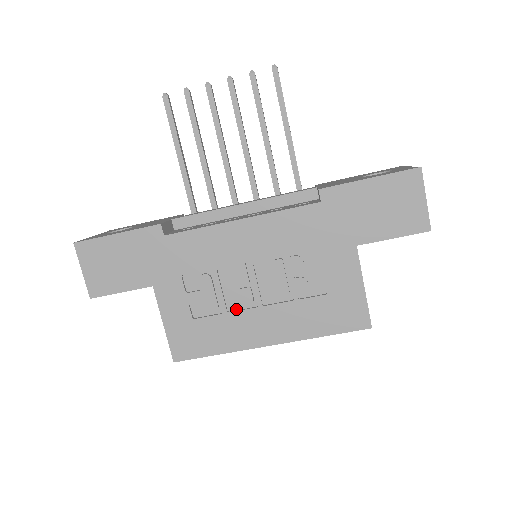
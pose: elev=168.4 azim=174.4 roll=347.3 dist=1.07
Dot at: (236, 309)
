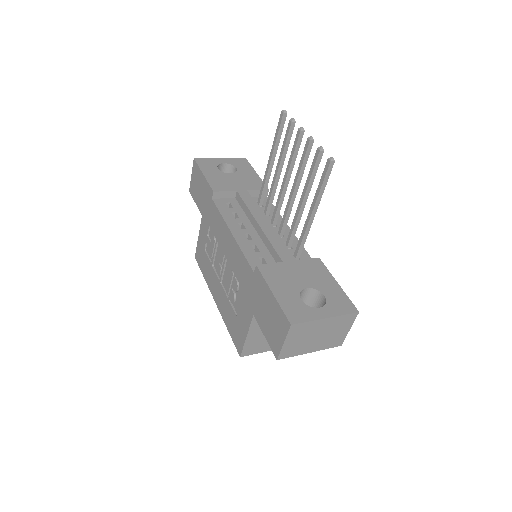
Dot at: (216, 269)
